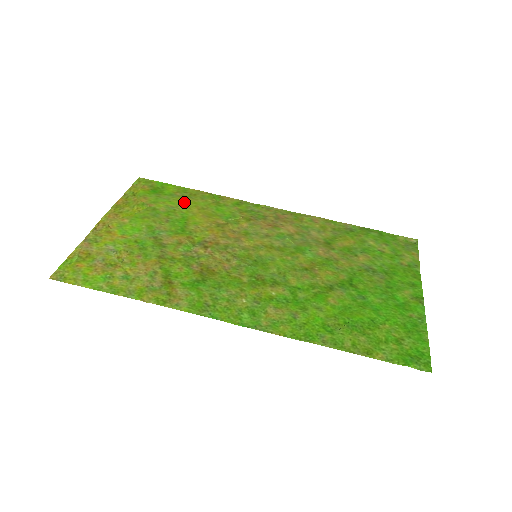
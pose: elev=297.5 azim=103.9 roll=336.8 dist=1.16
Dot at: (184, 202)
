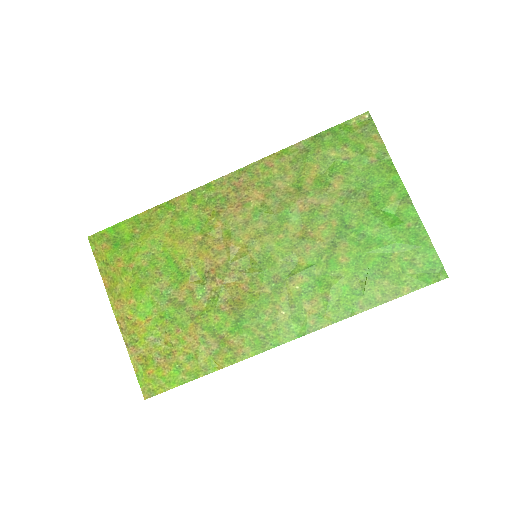
Dot at: (151, 238)
